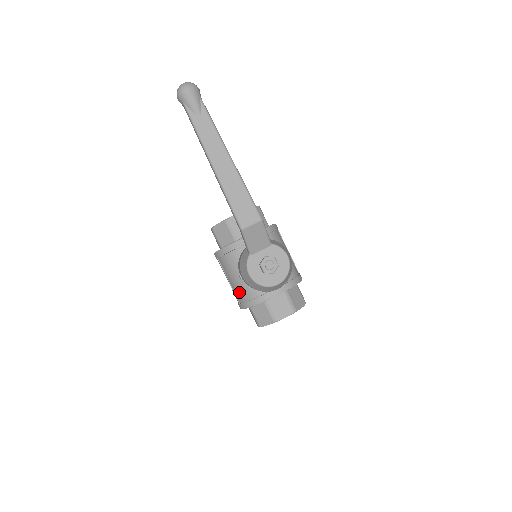
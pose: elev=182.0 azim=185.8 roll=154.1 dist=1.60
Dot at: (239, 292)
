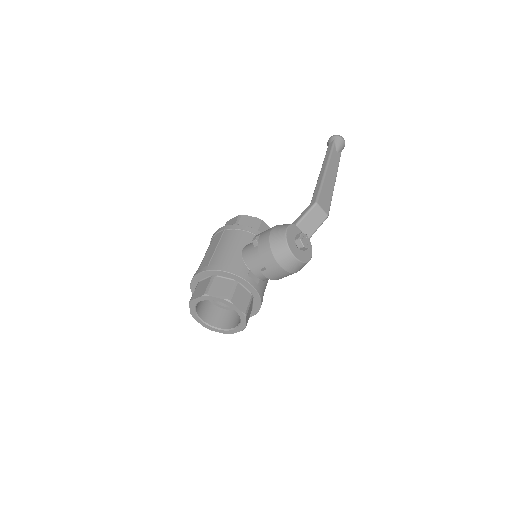
Dot at: (222, 257)
